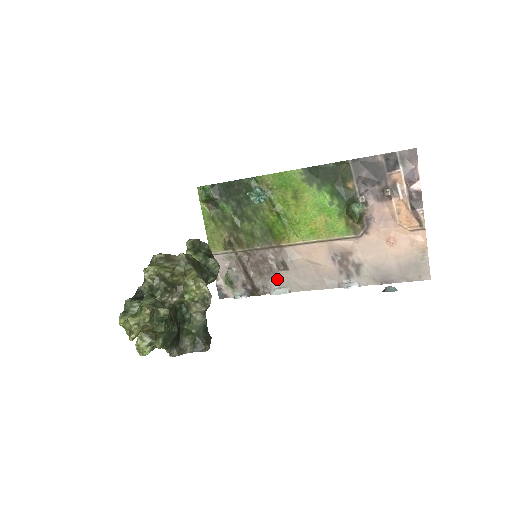
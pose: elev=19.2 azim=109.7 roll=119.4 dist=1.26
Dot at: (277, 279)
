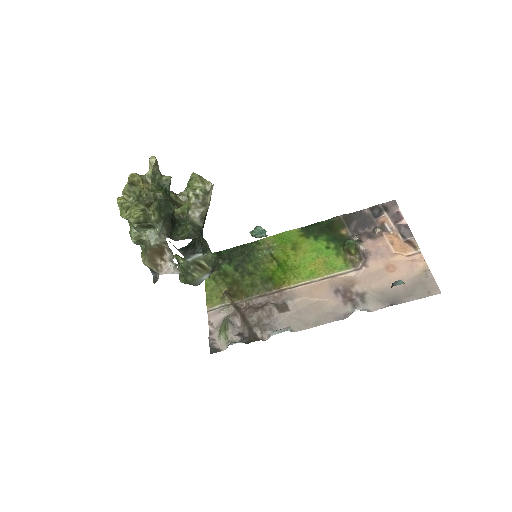
Dot at: (277, 322)
